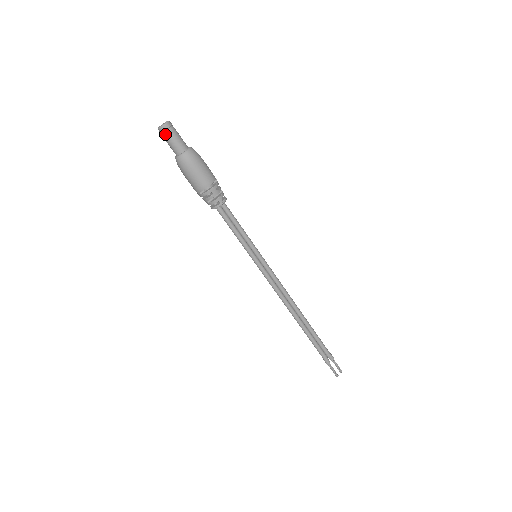
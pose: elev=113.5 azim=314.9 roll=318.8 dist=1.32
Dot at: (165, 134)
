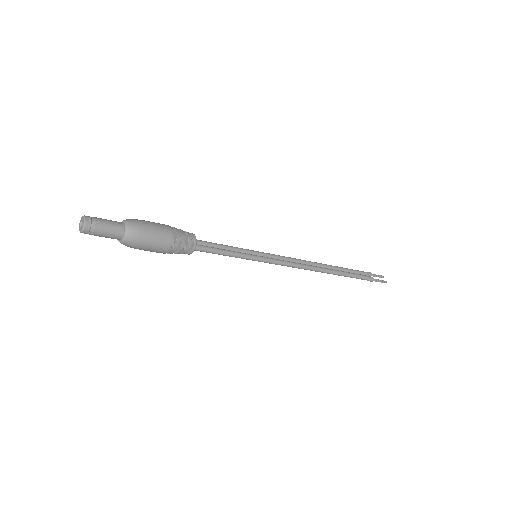
Dot at: (94, 228)
